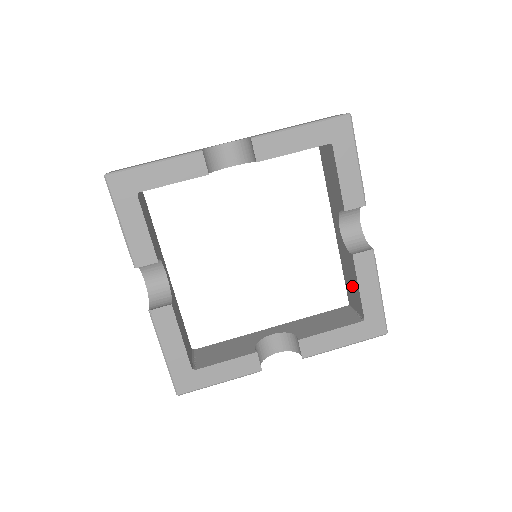
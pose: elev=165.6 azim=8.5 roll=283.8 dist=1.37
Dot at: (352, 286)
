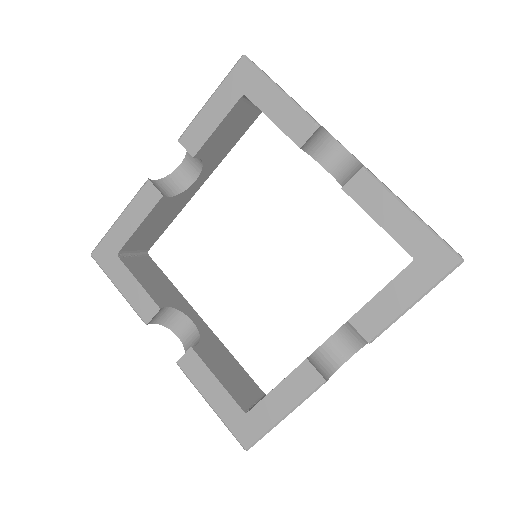
Dot at: occluded
